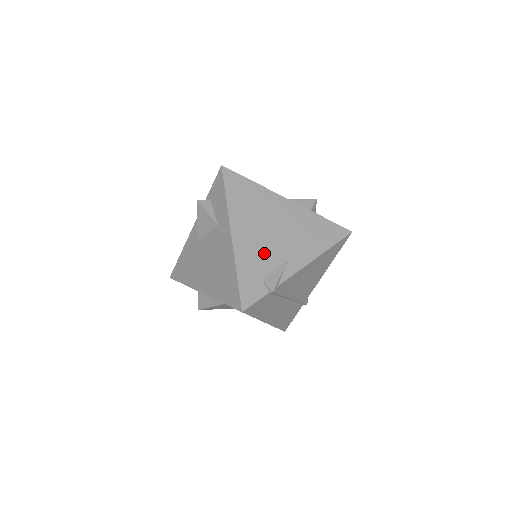
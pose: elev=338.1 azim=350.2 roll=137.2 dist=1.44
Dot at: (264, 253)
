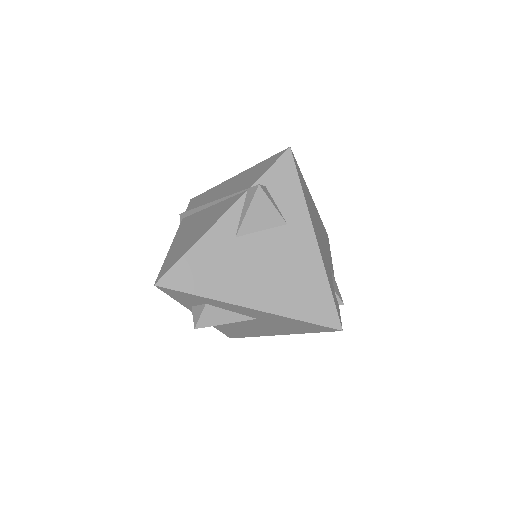
Dot at: (326, 260)
